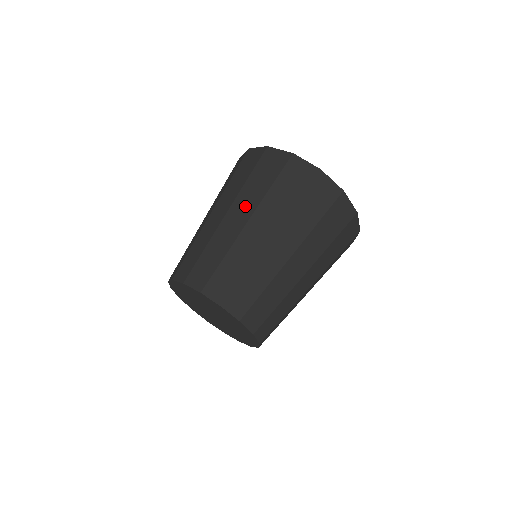
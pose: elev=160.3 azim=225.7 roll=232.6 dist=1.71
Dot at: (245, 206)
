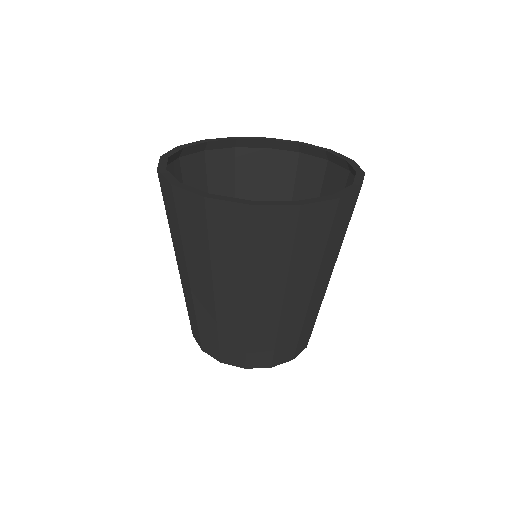
Dot at: (180, 259)
